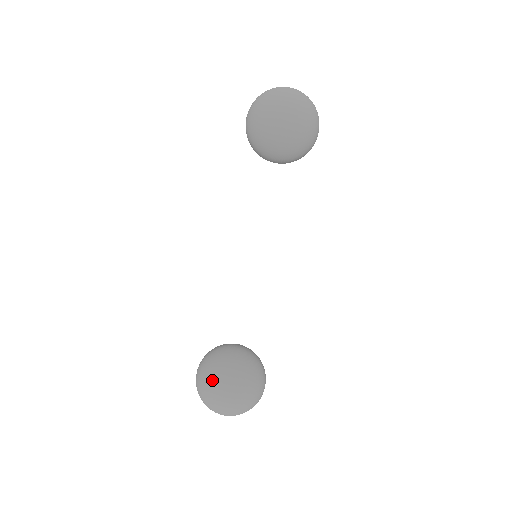
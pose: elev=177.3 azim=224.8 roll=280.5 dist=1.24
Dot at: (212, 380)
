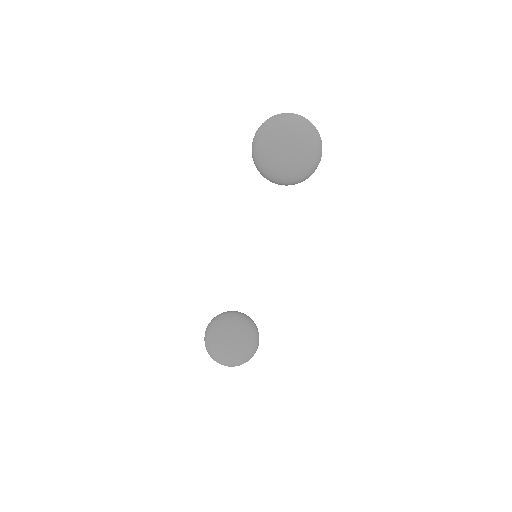
Dot at: (226, 352)
